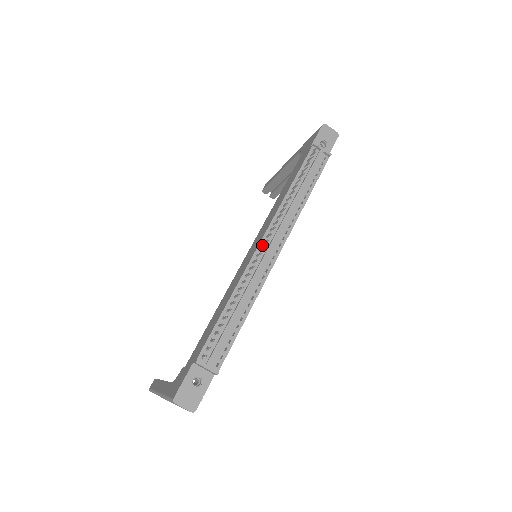
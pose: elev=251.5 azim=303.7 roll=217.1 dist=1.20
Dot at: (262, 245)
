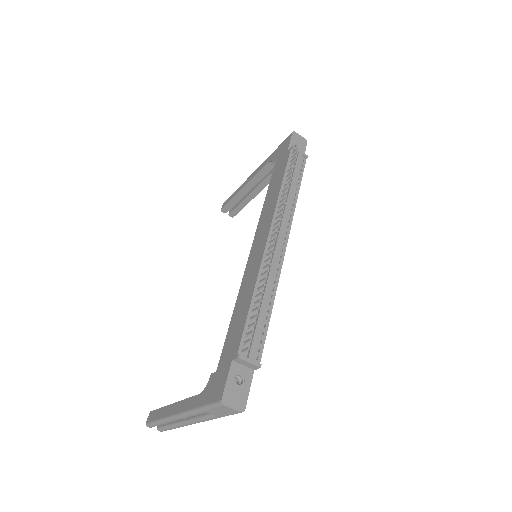
Dot at: (270, 239)
